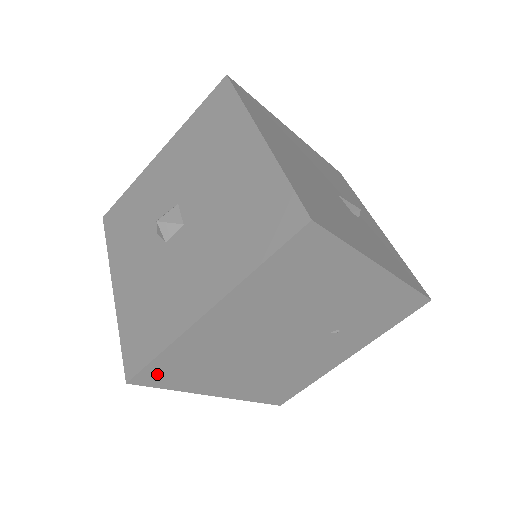
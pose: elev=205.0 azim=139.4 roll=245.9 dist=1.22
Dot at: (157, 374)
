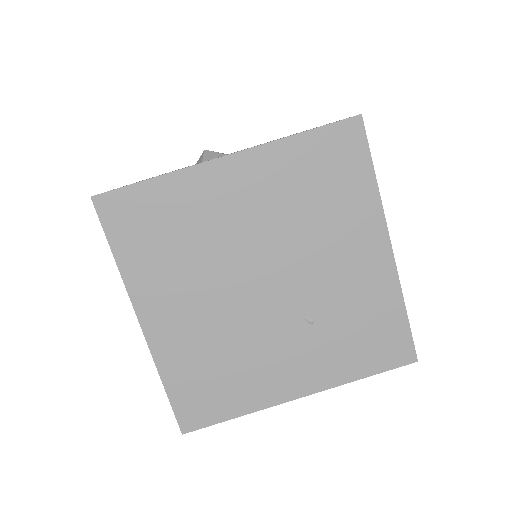
Dot at: (124, 212)
